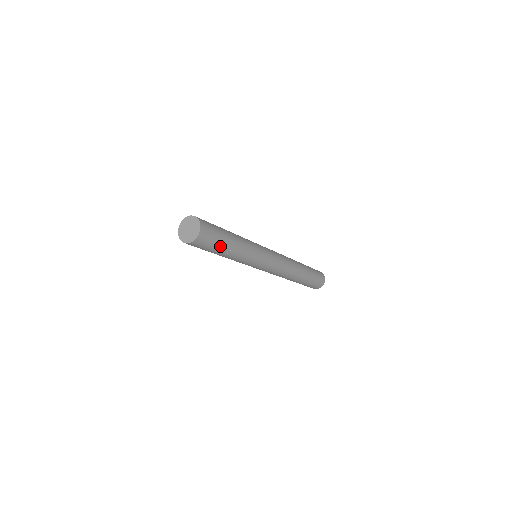
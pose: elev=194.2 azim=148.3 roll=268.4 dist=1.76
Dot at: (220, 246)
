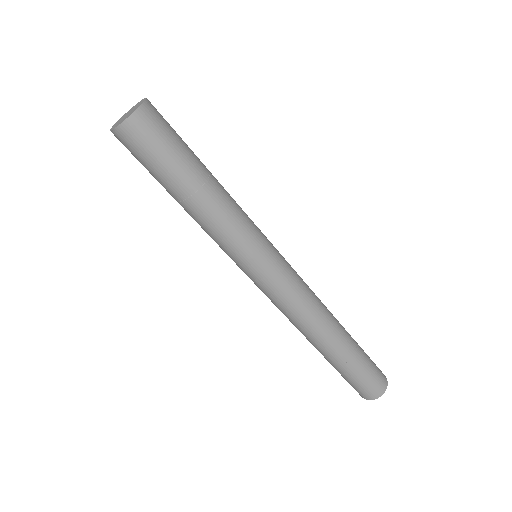
Dot at: (177, 167)
